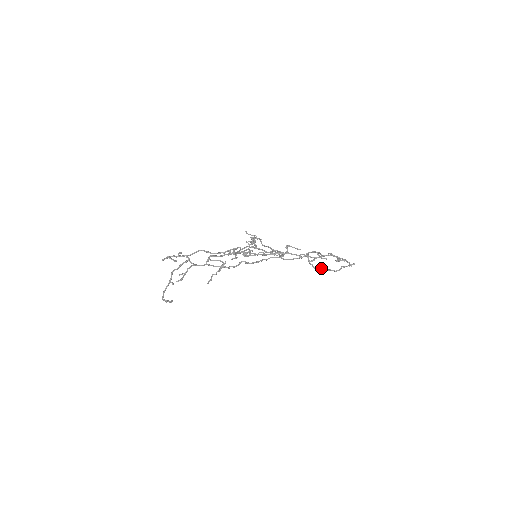
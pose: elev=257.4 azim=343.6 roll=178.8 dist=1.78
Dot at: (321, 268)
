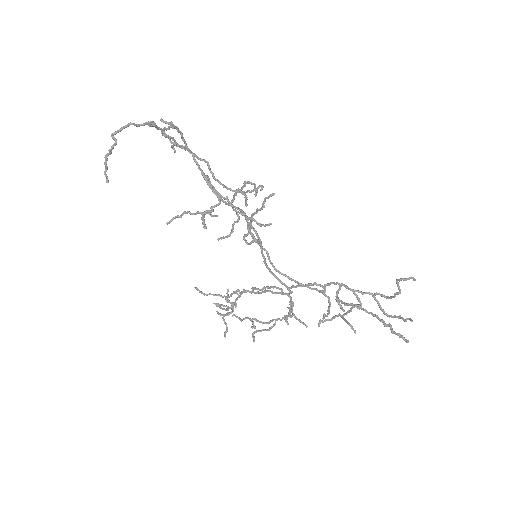
Dot at: (358, 304)
